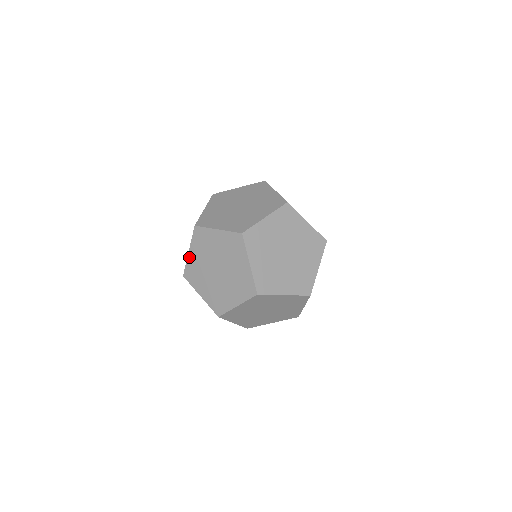
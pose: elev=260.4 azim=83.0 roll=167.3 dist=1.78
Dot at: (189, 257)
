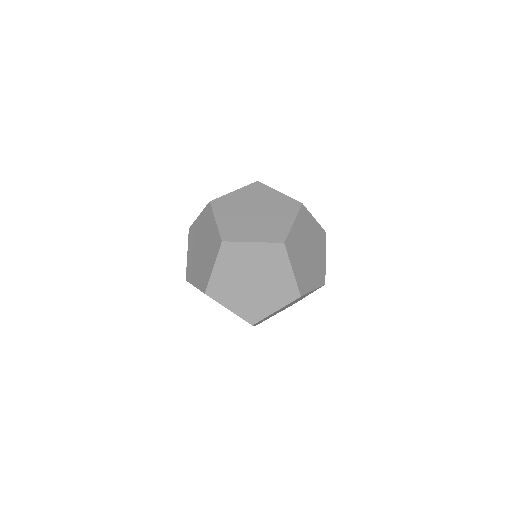
Dot at: (231, 194)
